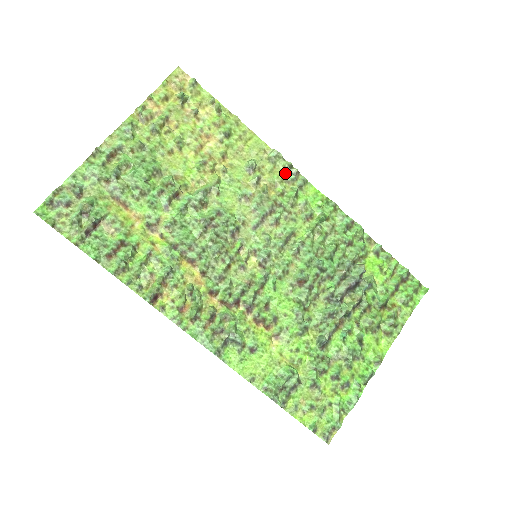
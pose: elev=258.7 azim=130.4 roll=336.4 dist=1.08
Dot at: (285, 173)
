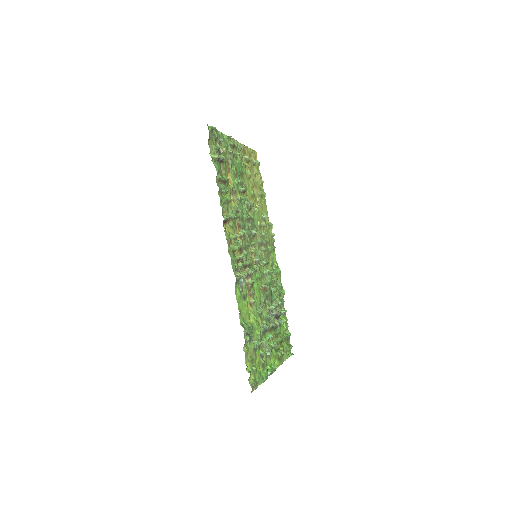
Dot at: (271, 236)
